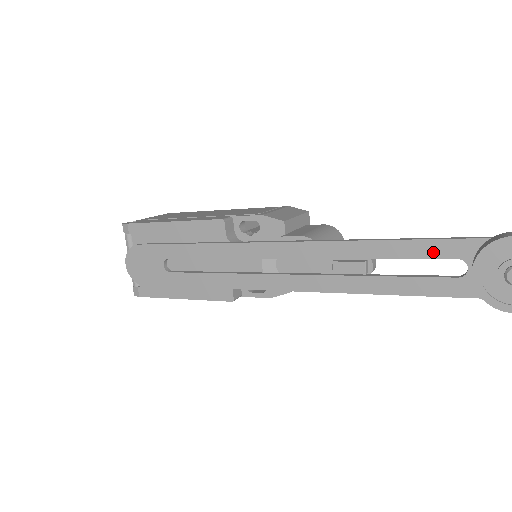
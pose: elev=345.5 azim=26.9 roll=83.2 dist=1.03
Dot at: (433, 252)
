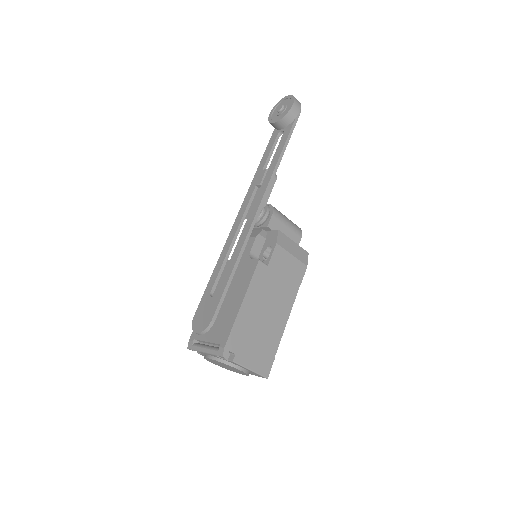
Dot at: (271, 145)
